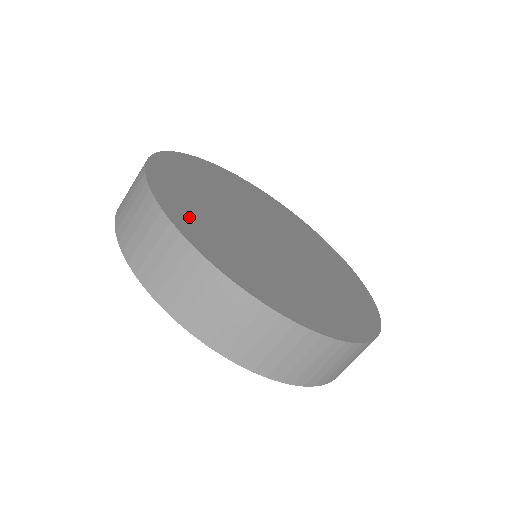
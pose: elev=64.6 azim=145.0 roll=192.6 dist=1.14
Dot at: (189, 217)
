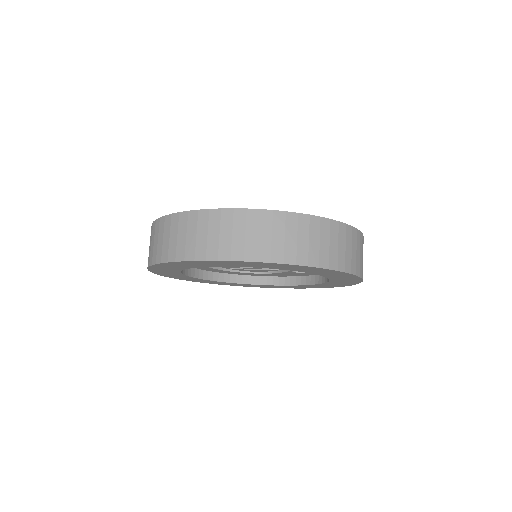
Dot at: occluded
